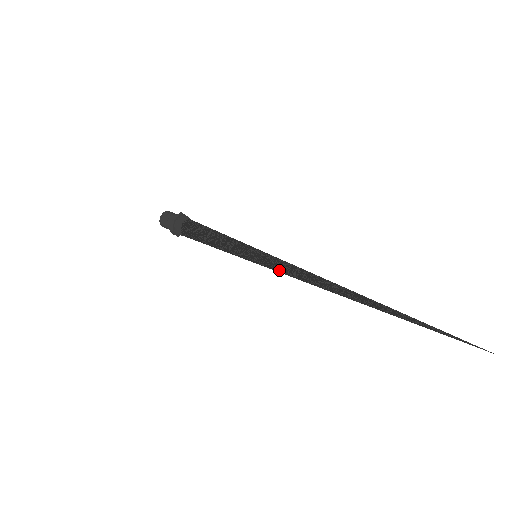
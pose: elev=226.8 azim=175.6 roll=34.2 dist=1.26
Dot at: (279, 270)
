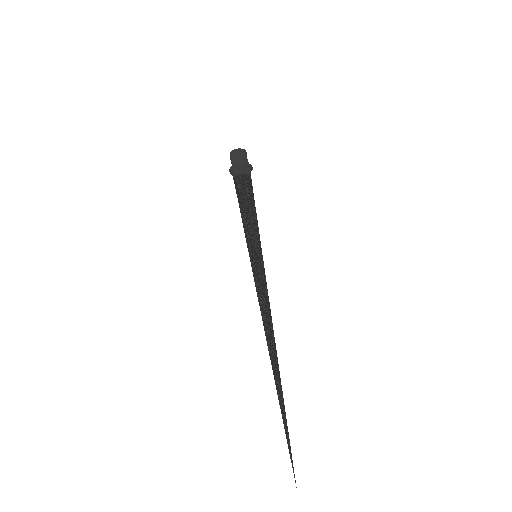
Dot at: occluded
